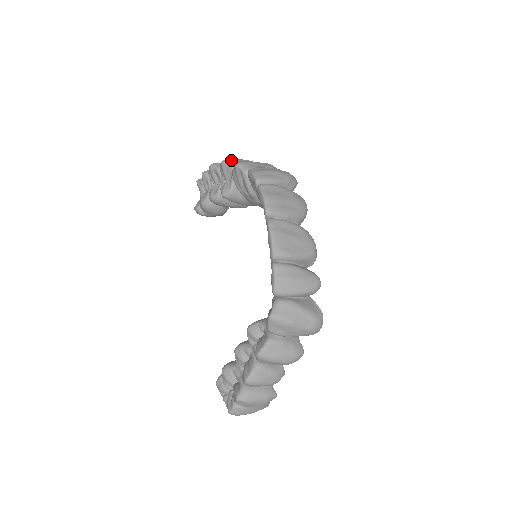
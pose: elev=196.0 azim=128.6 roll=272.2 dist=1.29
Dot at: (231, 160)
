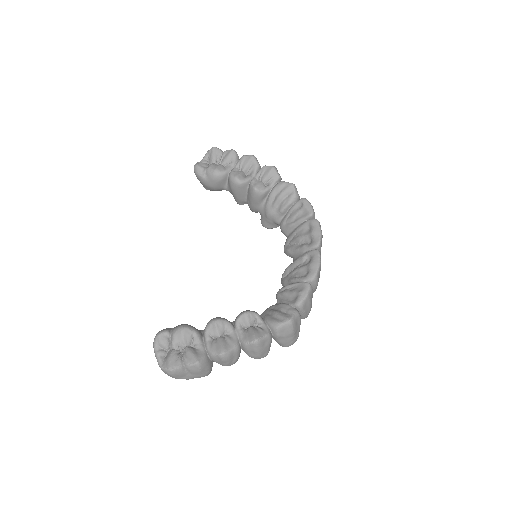
Dot at: occluded
